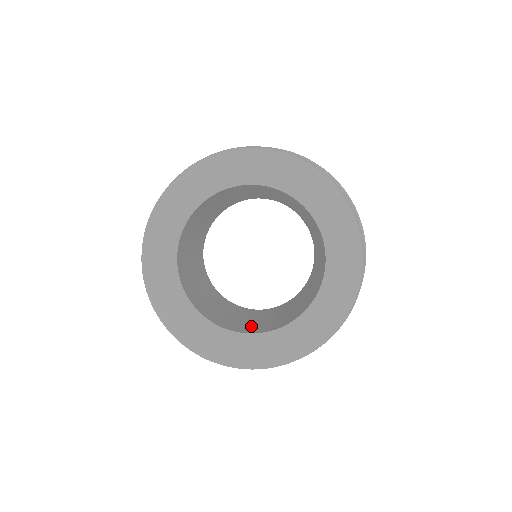
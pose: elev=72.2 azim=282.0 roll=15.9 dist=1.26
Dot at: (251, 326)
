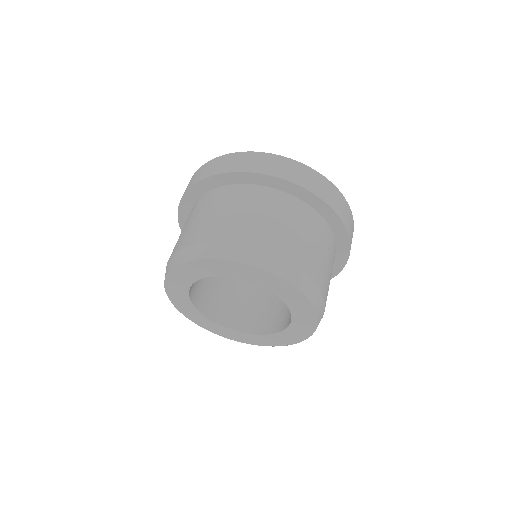
Dot at: (277, 313)
